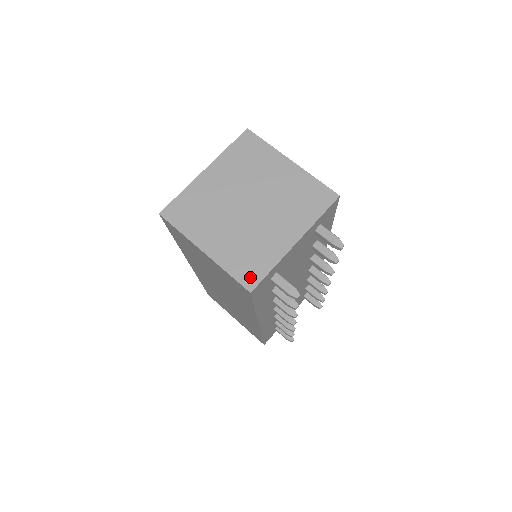
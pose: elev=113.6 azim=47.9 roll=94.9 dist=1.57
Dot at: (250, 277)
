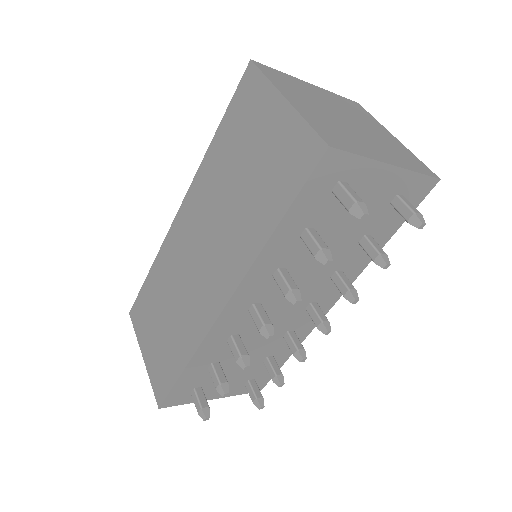
Dot at: (333, 140)
